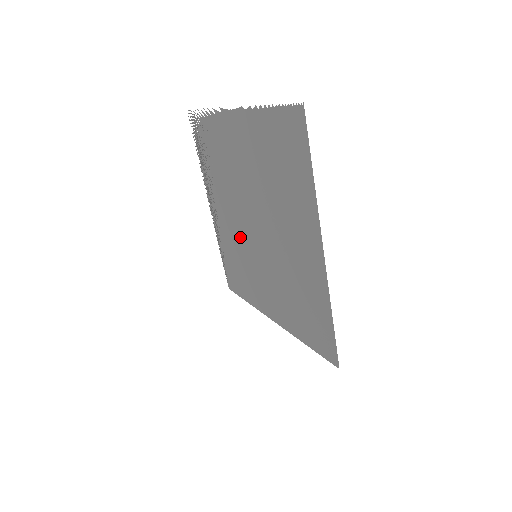
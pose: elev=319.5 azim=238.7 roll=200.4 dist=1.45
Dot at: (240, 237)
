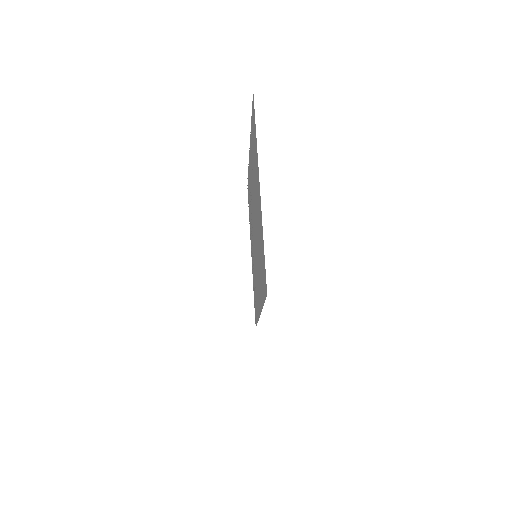
Dot at: (254, 252)
